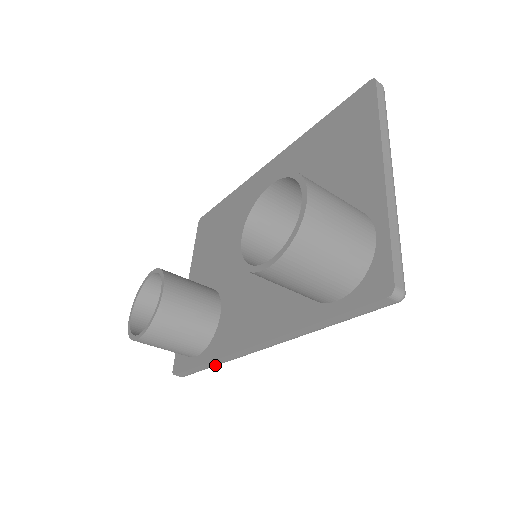
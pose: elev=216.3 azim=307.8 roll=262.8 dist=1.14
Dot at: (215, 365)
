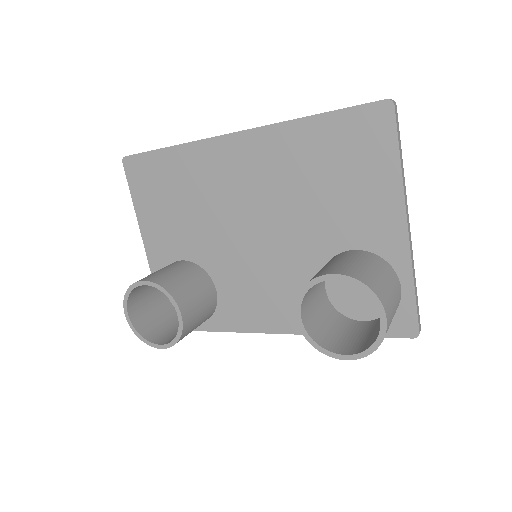
Dot at: occluded
